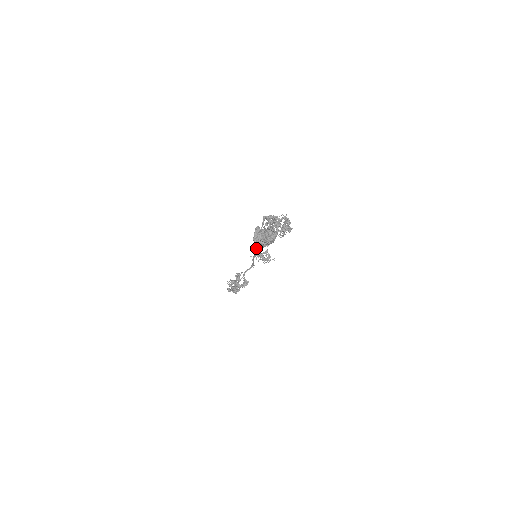
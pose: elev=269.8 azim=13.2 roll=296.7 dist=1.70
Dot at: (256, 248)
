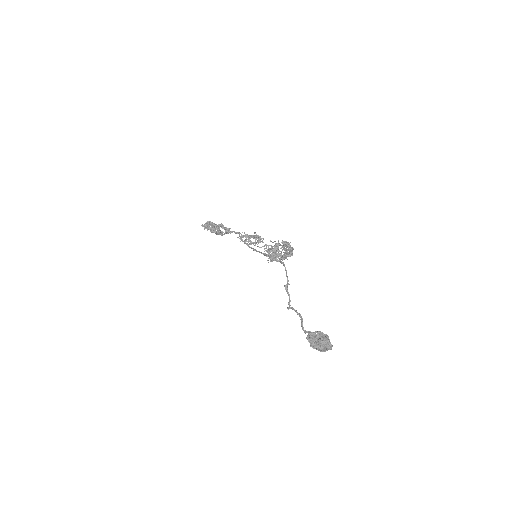
Dot at: occluded
